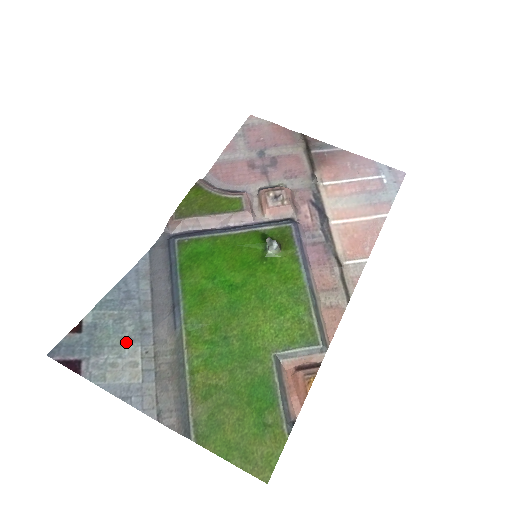
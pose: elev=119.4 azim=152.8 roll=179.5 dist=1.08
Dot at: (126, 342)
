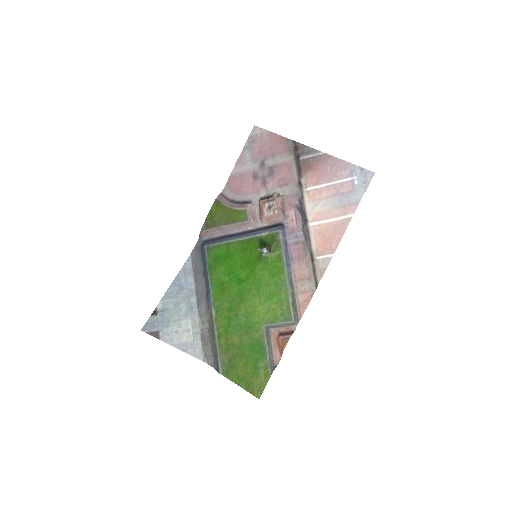
Dot at: (182, 318)
